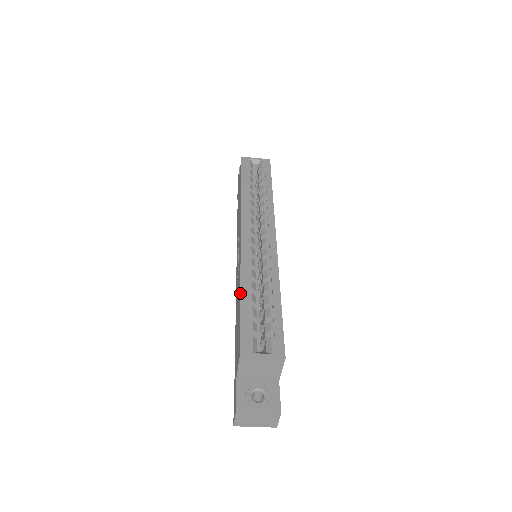
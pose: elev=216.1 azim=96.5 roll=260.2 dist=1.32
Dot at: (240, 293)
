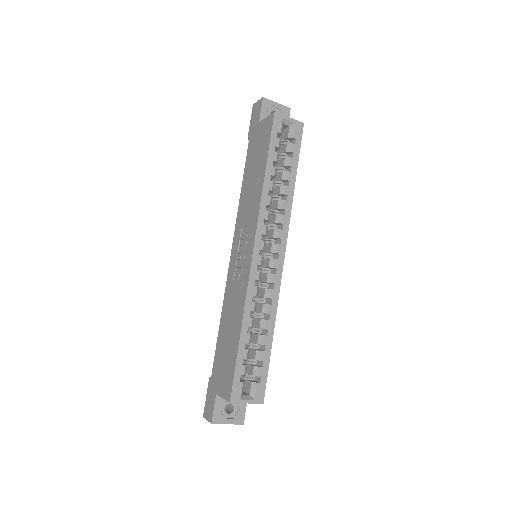
Dot at: (240, 333)
